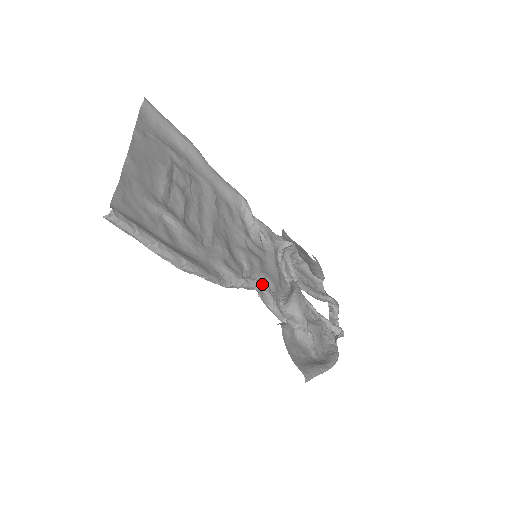
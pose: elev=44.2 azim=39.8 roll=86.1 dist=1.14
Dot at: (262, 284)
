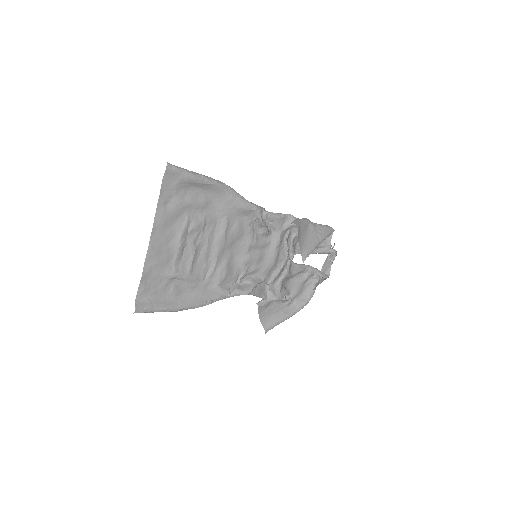
Dot at: (245, 294)
